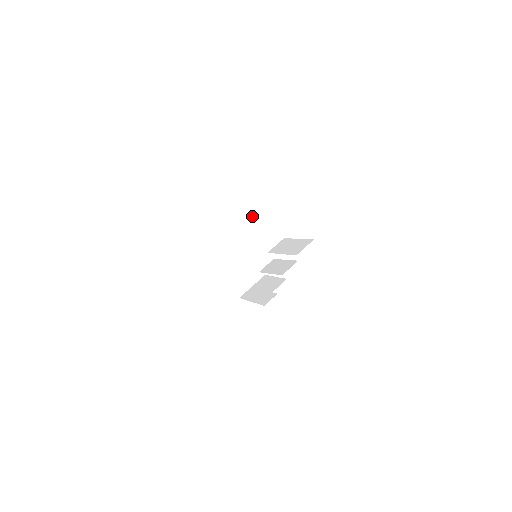
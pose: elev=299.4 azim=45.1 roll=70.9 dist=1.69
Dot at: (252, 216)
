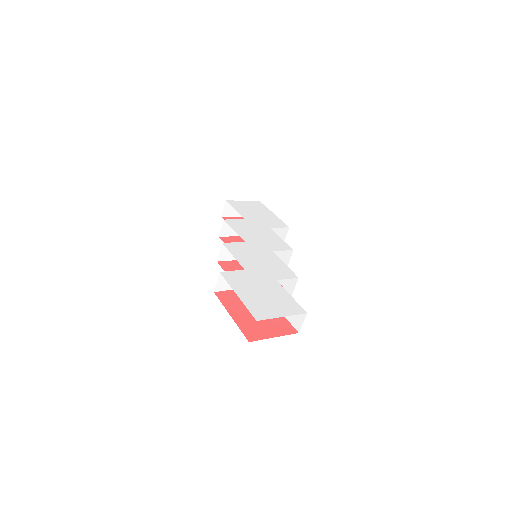
Dot at: occluded
